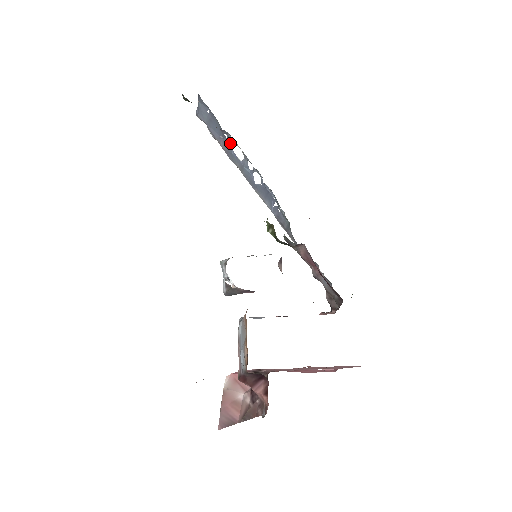
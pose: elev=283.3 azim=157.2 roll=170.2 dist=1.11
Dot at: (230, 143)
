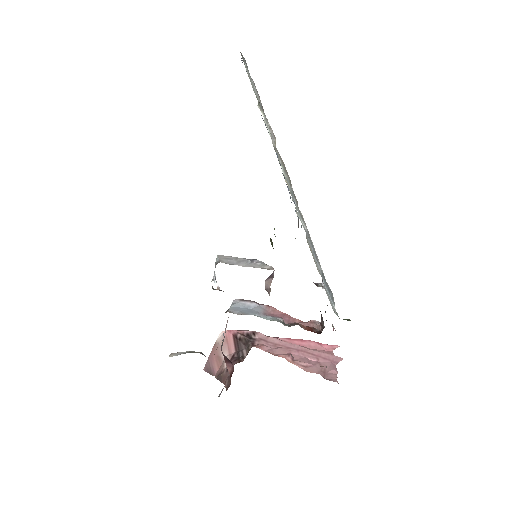
Dot at: occluded
